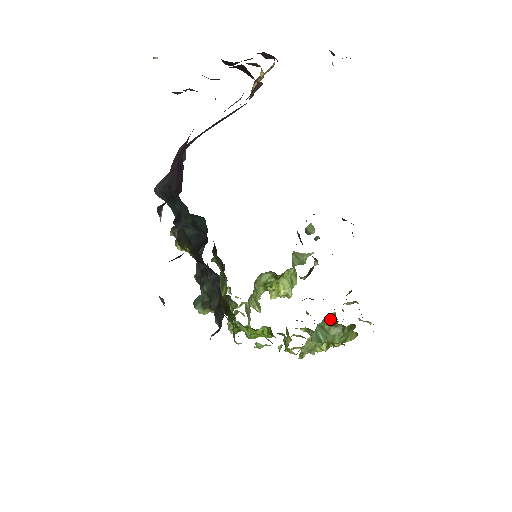
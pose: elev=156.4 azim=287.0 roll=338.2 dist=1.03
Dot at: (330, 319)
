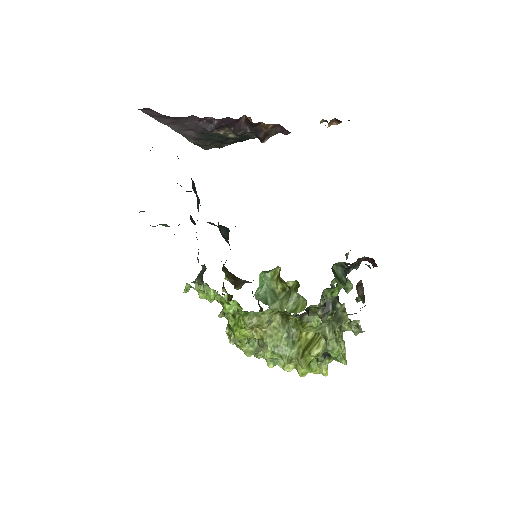
Dot at: (277, 277)
